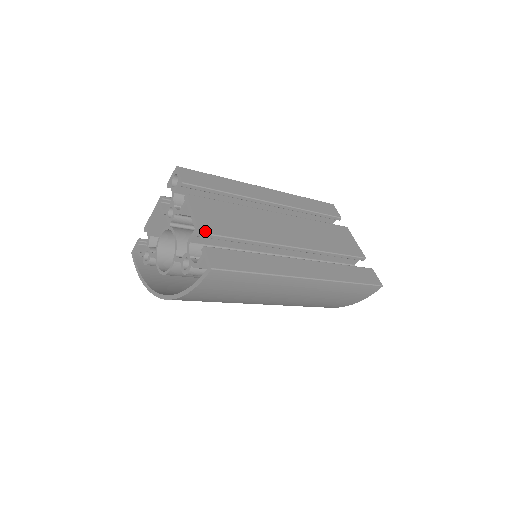
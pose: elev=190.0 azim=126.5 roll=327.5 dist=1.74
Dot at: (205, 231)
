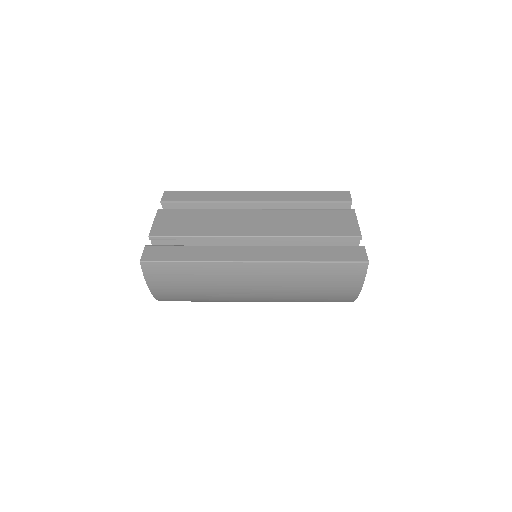
Dot at: (155, 234)
